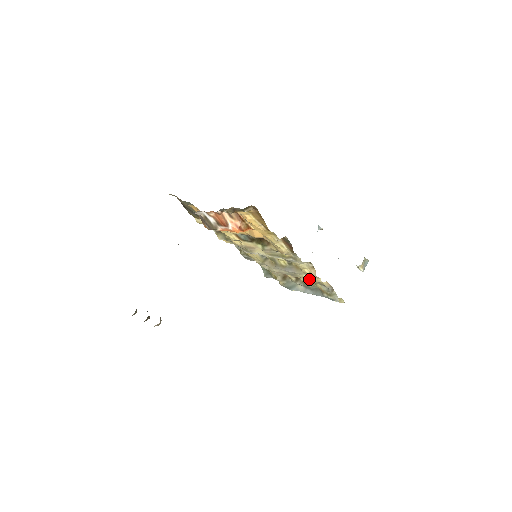
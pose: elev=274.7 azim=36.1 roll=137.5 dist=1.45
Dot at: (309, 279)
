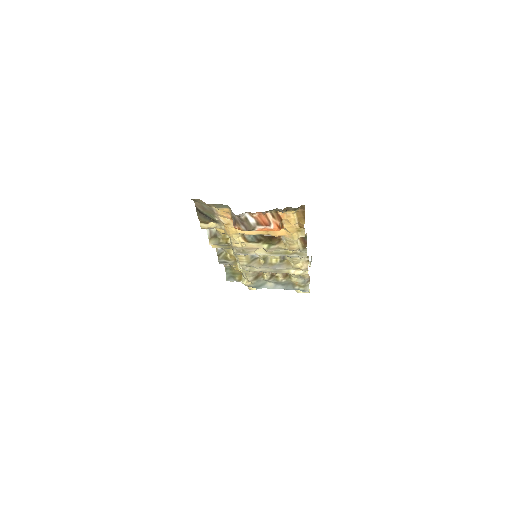
Dot at: (295, 273)
